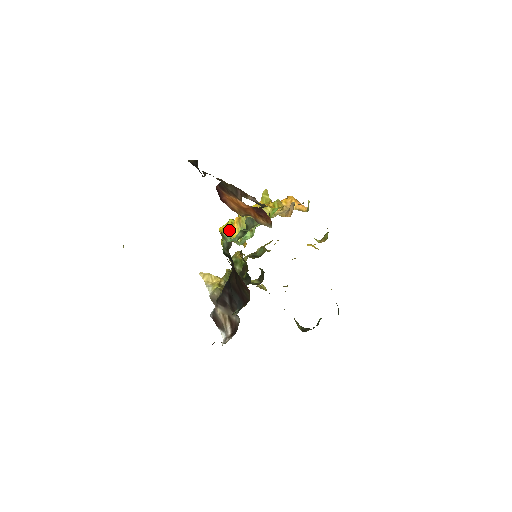
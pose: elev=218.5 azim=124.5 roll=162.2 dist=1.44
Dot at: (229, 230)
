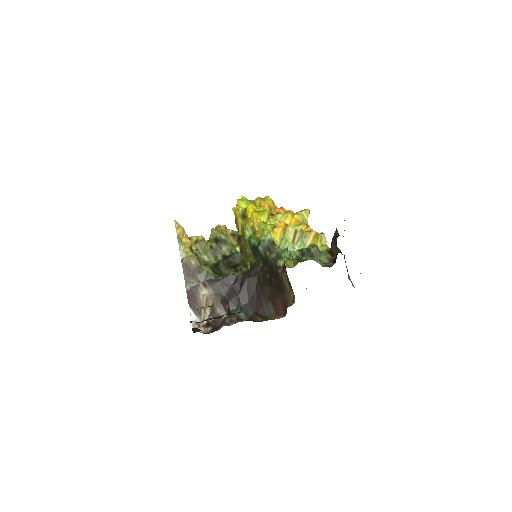
Dot at: (270, 228)
